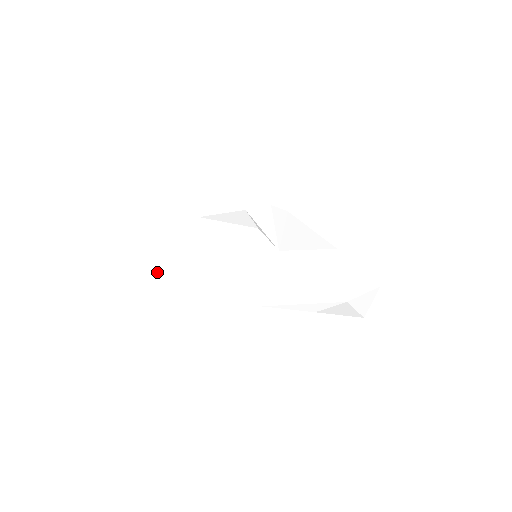
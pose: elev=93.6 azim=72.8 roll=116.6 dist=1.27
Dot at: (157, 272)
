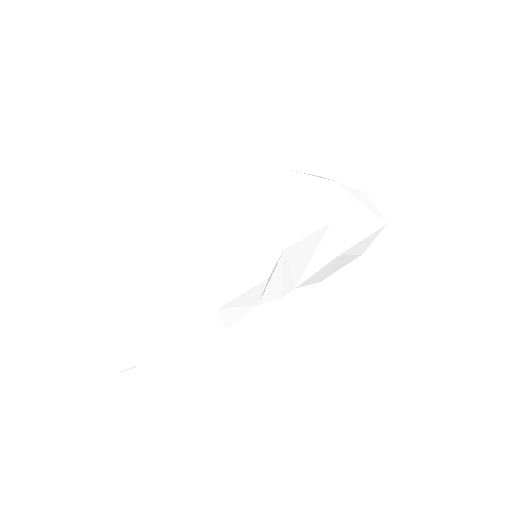
Dot at: (183, 319)
